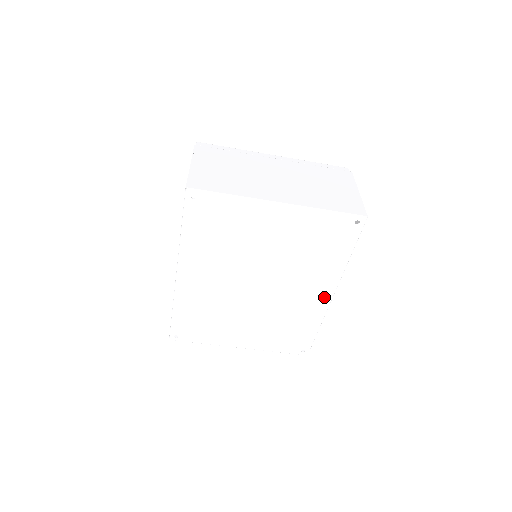
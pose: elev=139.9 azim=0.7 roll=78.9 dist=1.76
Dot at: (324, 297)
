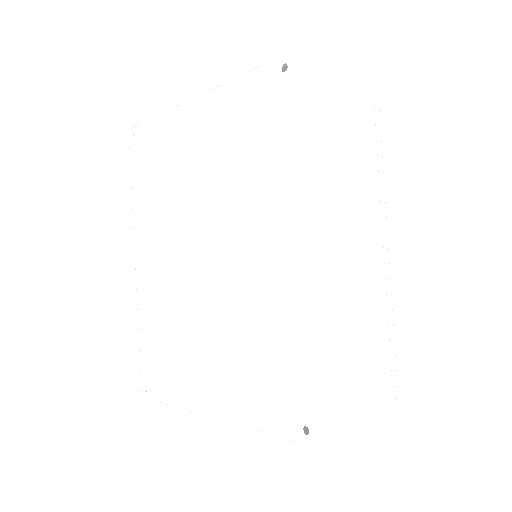
Dot at: (293, 254)
